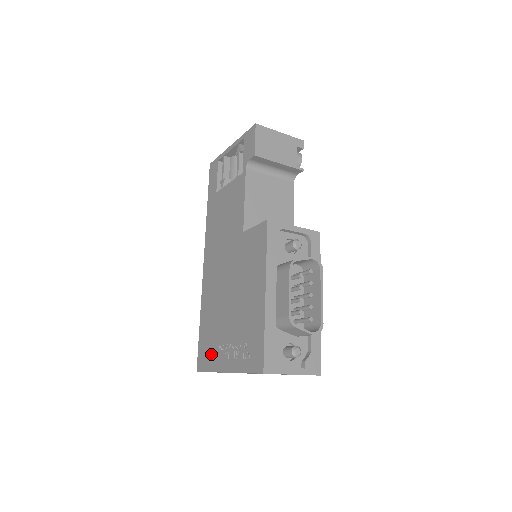
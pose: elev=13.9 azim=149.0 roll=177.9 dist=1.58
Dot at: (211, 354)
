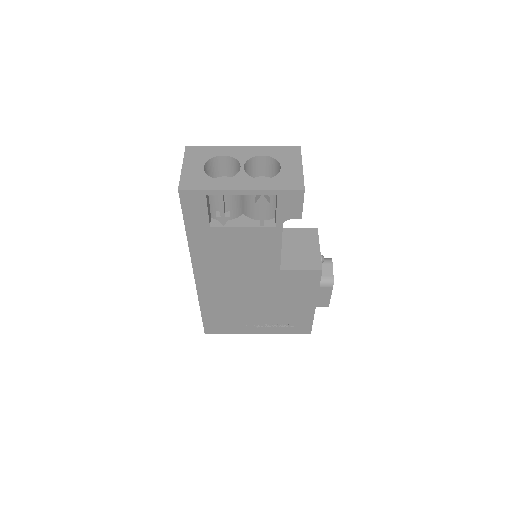
Dot at: (231, 327)
